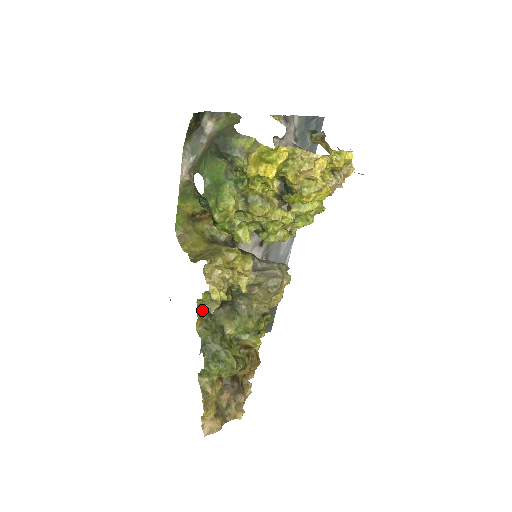
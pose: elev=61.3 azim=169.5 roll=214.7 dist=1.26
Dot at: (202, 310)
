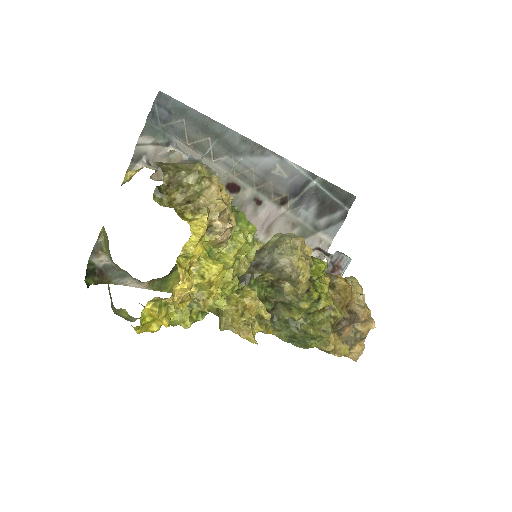
Dot at: occluded
